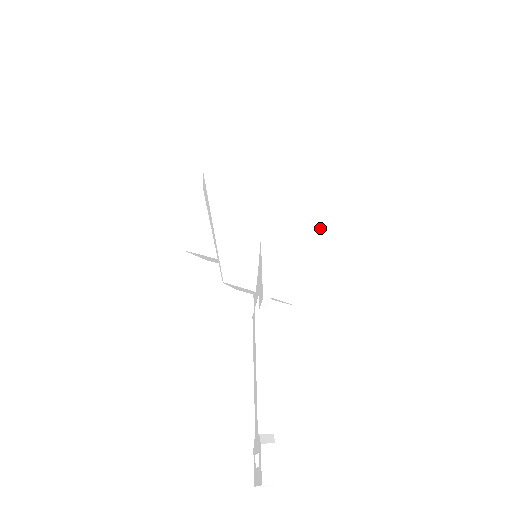
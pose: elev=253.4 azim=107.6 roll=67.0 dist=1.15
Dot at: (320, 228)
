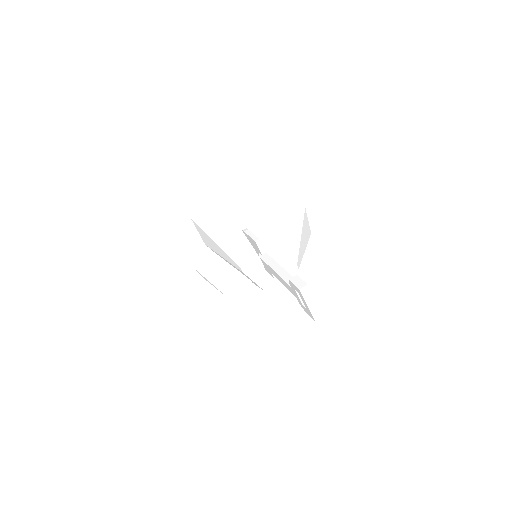
Dot at: (271, 209)
